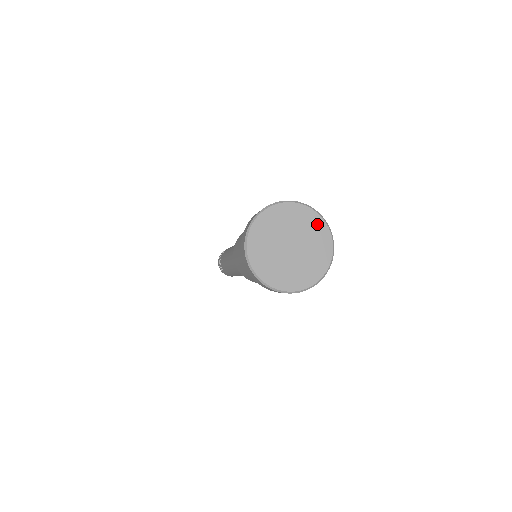
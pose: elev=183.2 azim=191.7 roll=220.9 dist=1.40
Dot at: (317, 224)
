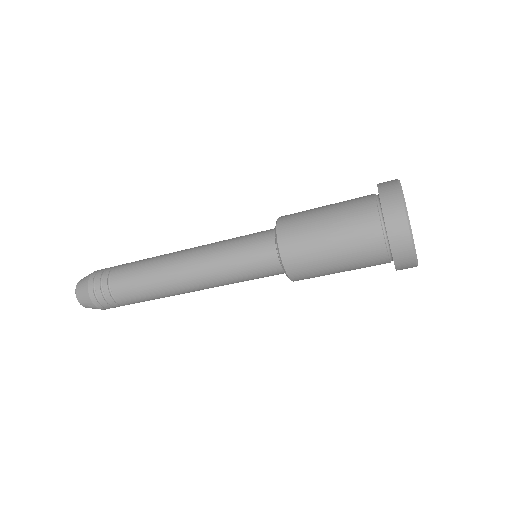
Dot at: occluded
